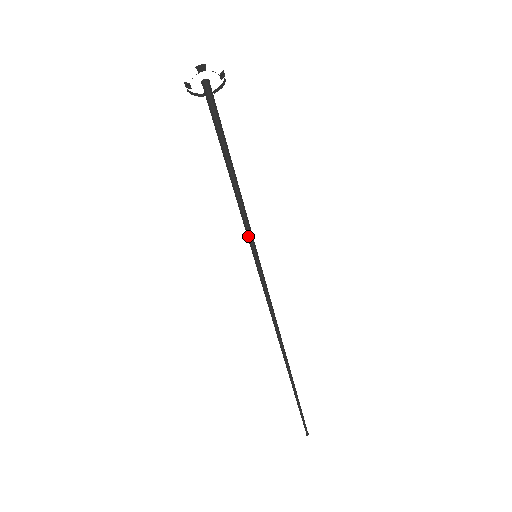
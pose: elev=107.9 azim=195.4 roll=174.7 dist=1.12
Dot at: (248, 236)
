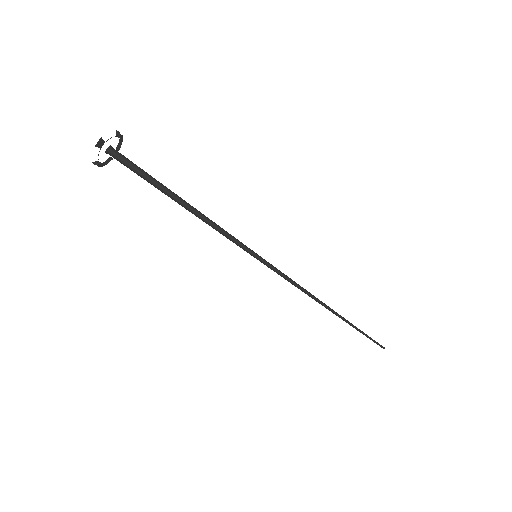
Dot at: (243, 249)
